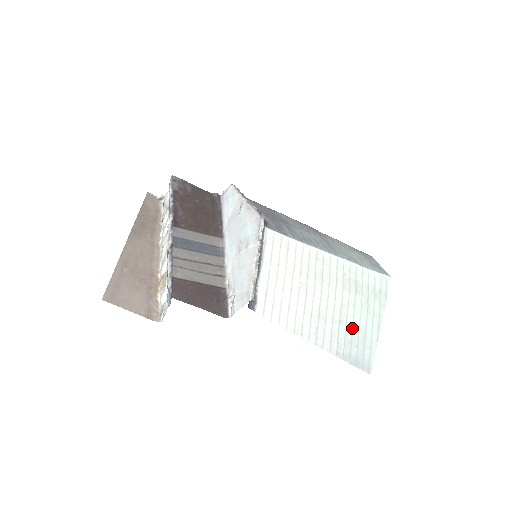
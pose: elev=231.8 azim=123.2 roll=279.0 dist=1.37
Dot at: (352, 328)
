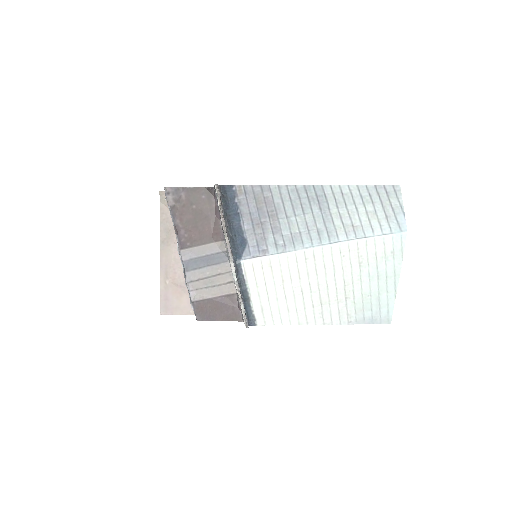
Dot at: (362, 298)
